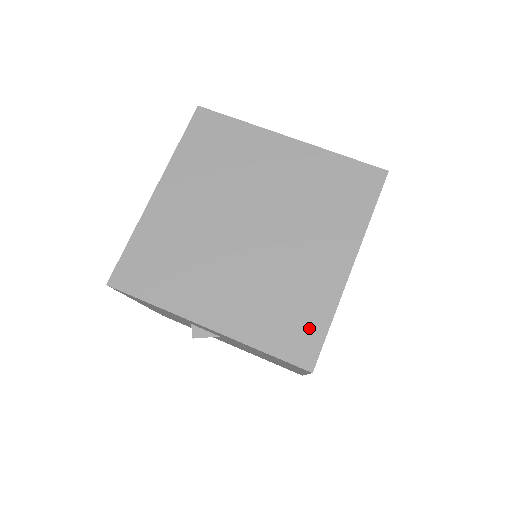
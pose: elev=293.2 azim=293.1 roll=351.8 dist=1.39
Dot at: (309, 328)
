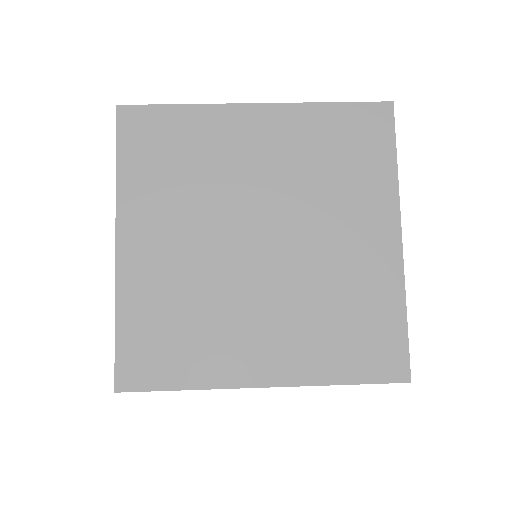
Dot at: (385, 333)
